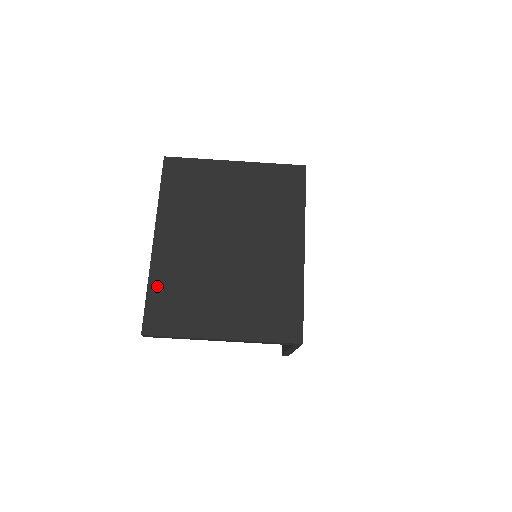
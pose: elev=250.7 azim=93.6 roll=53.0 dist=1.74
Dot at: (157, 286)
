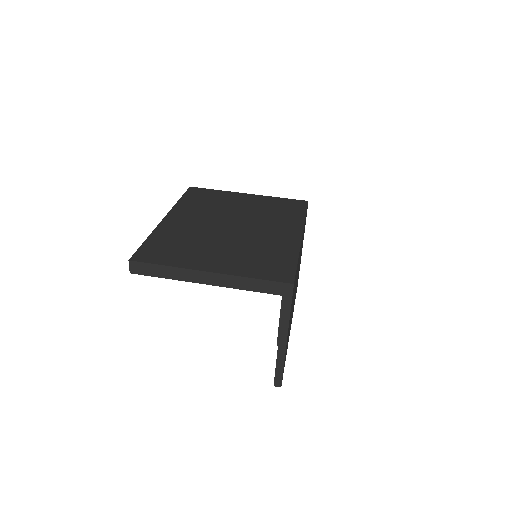
Dot at: (157, 238)
